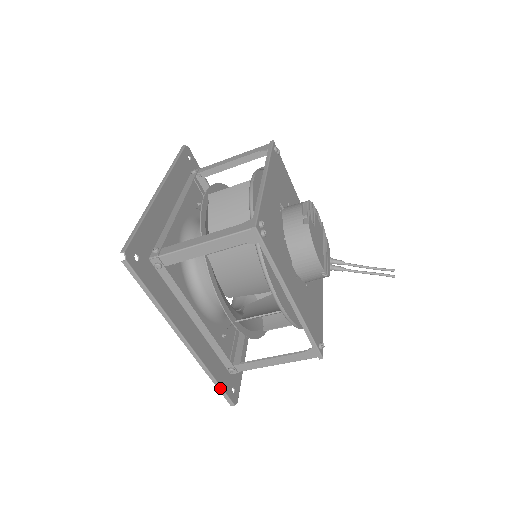
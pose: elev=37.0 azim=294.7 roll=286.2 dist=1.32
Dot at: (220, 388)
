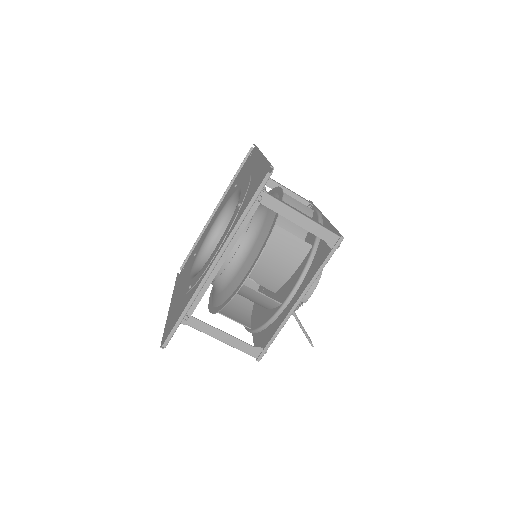
Dot at: (179, 323)
